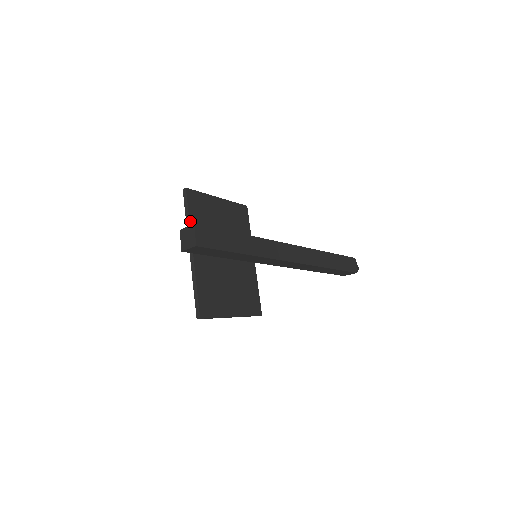
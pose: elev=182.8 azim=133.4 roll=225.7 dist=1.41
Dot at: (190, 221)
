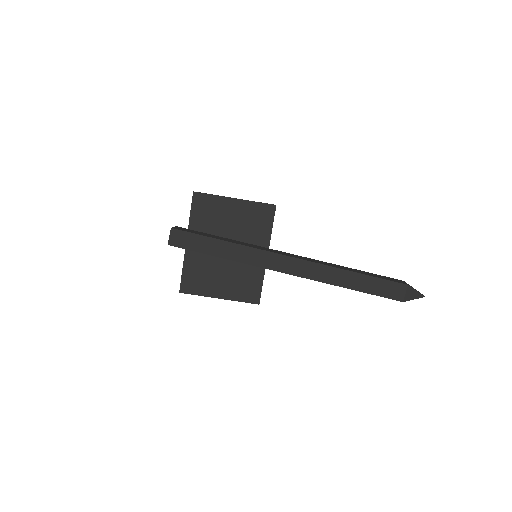
Dot at: (190, 219)
